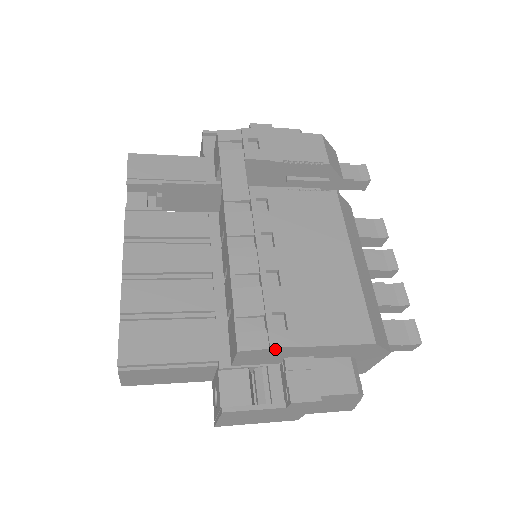
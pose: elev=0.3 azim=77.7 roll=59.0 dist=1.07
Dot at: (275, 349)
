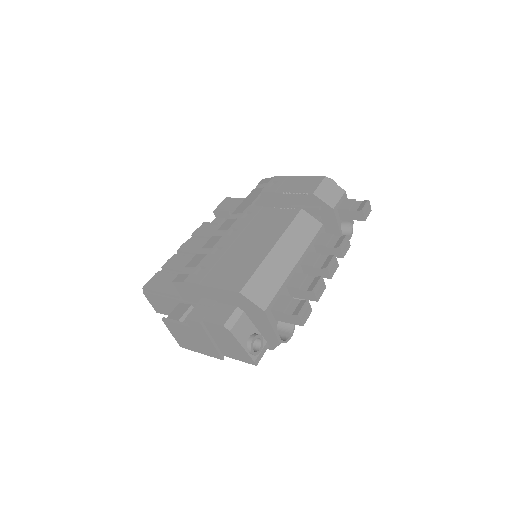
Dot at: (188, 284)
